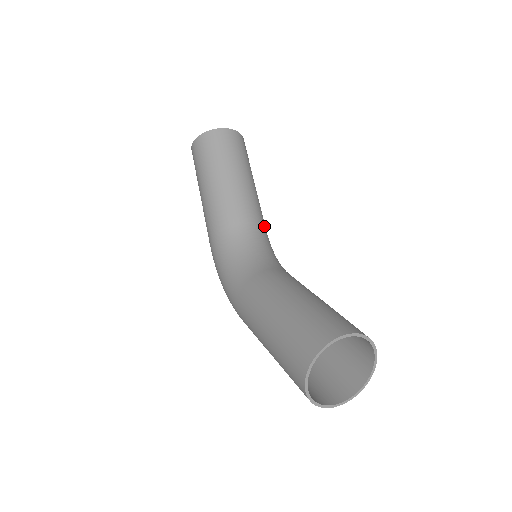
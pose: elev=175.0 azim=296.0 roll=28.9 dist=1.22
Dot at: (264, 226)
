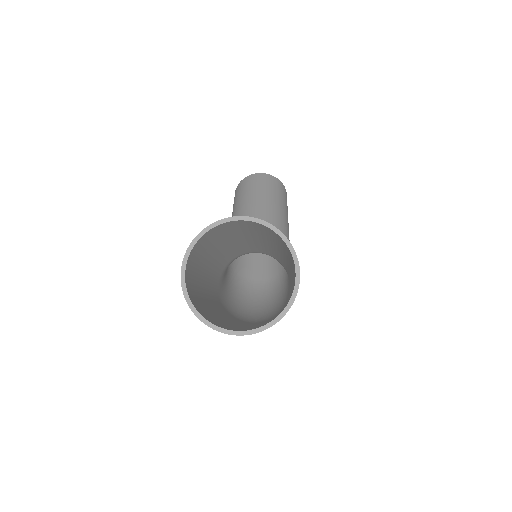
Dot at: occluded
